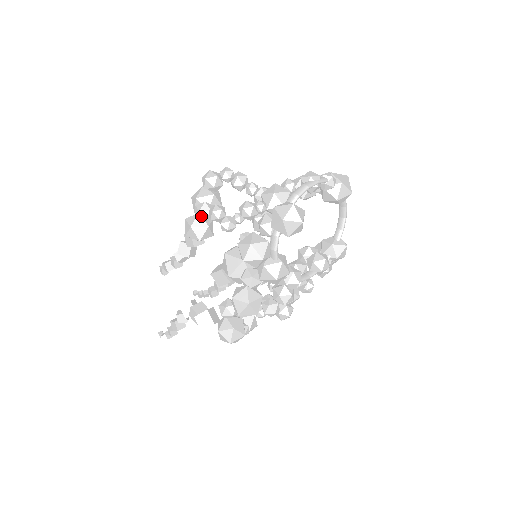
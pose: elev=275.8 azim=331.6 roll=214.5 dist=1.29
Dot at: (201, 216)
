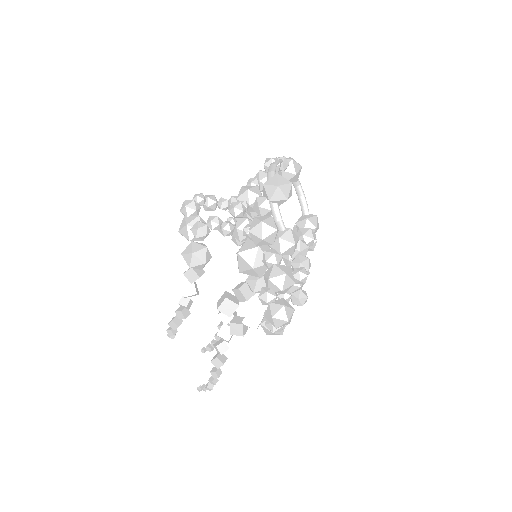
Dot at: (201, 233)
